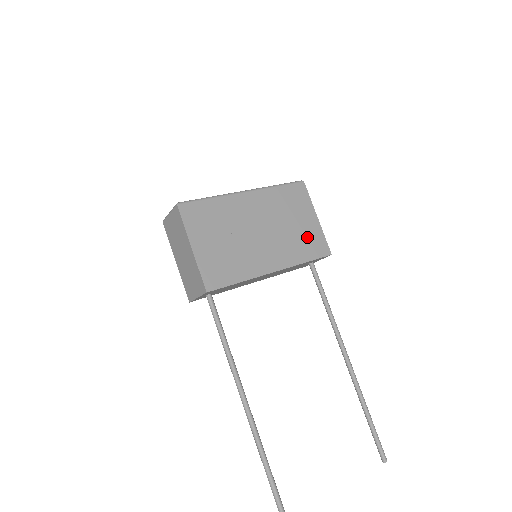
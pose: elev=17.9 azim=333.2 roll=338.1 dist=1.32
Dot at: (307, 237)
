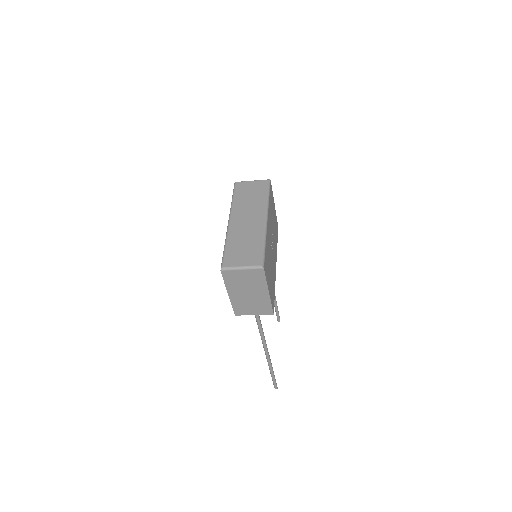
Dot at: (275, 226)
